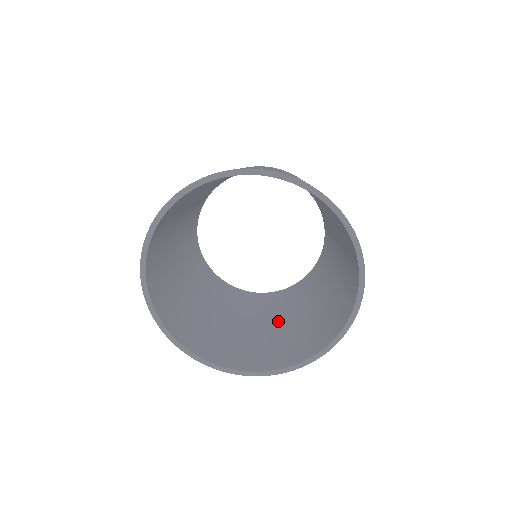
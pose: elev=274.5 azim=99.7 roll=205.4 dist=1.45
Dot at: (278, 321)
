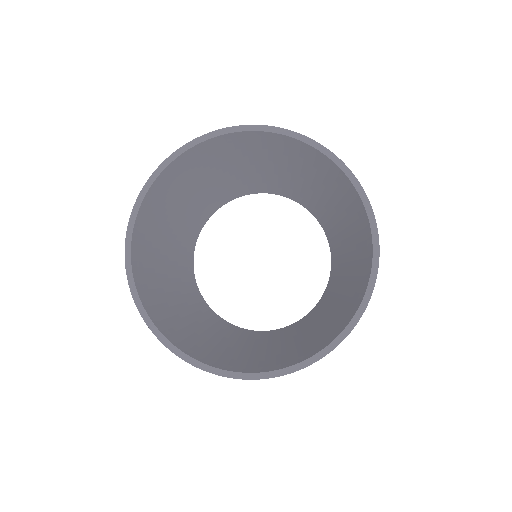
Dot at: (279, 343)
